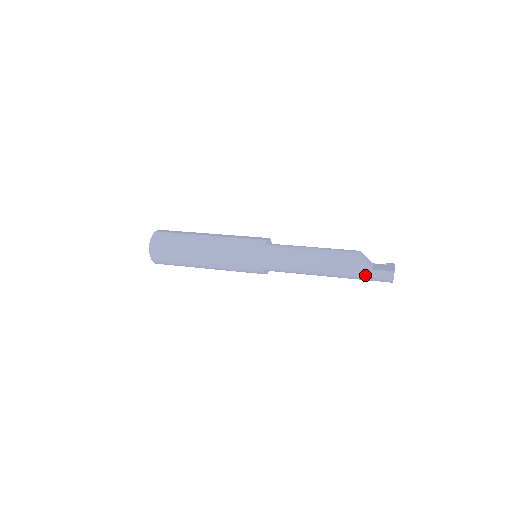
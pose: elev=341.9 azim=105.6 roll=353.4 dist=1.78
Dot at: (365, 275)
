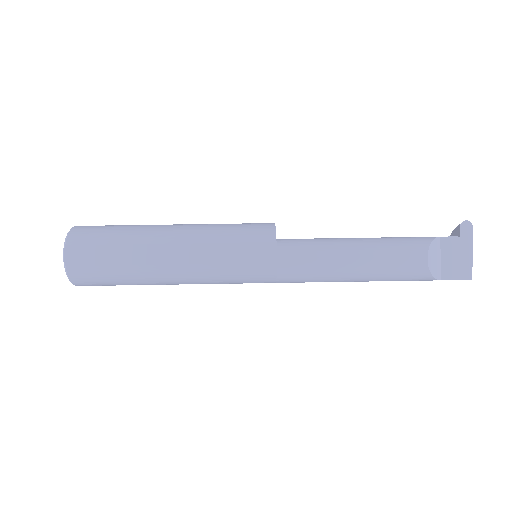
Dot at: occluded
